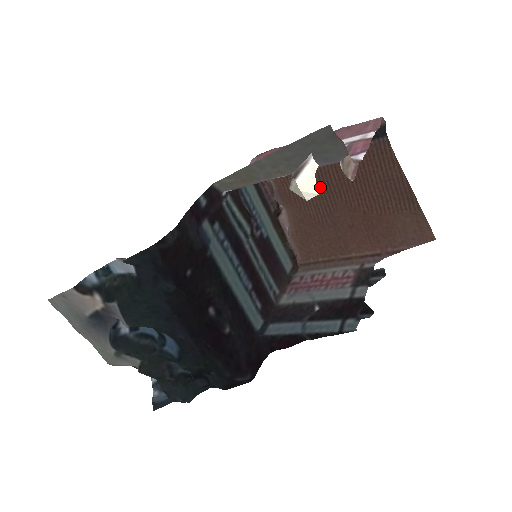
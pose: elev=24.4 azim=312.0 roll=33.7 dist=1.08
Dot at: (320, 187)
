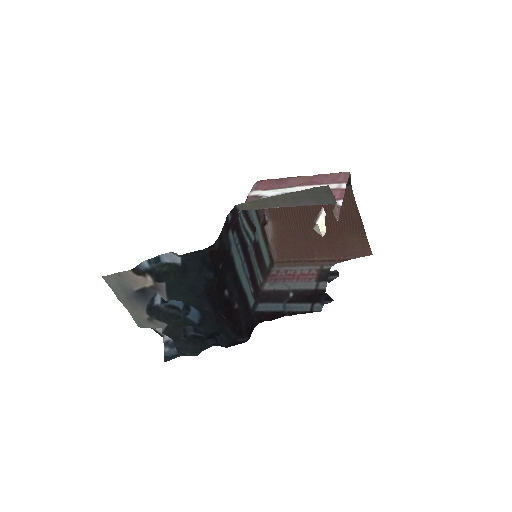
Dot at: (301, 211)
